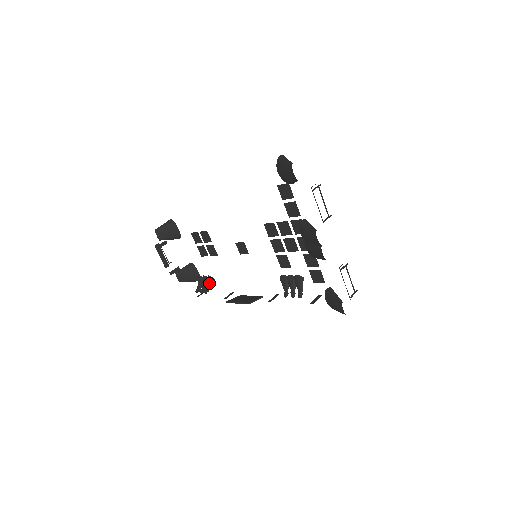
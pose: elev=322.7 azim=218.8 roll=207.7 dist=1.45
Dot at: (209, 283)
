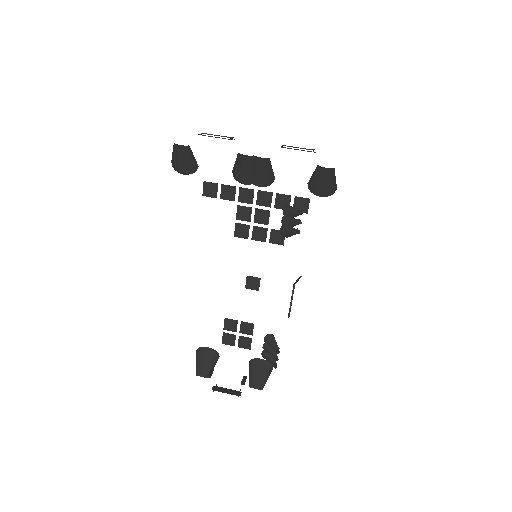
Dot at: (271, 342)
